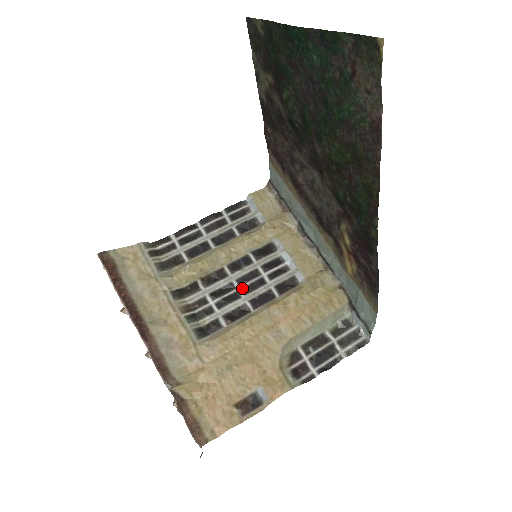
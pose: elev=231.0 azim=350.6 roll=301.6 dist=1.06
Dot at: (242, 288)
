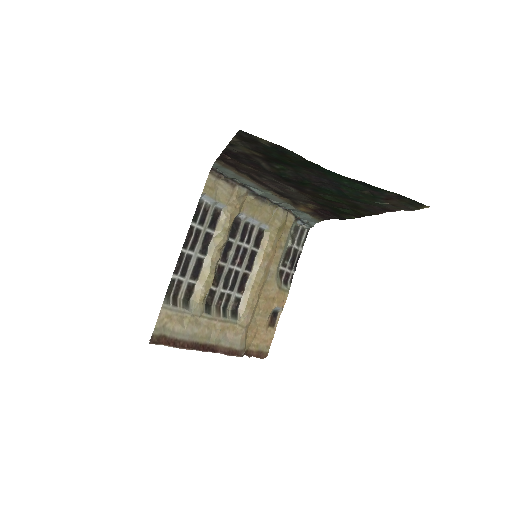
Dot at: (237, 266)
